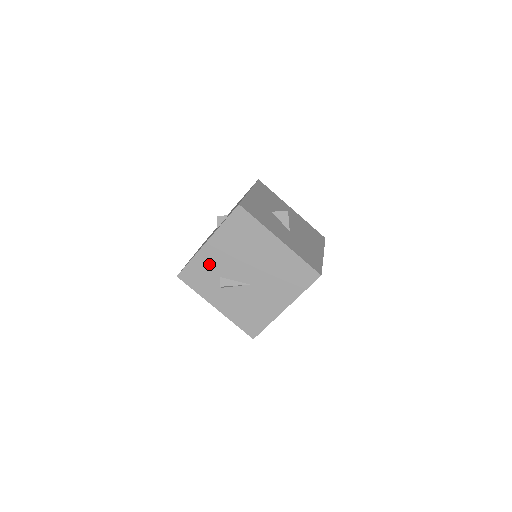
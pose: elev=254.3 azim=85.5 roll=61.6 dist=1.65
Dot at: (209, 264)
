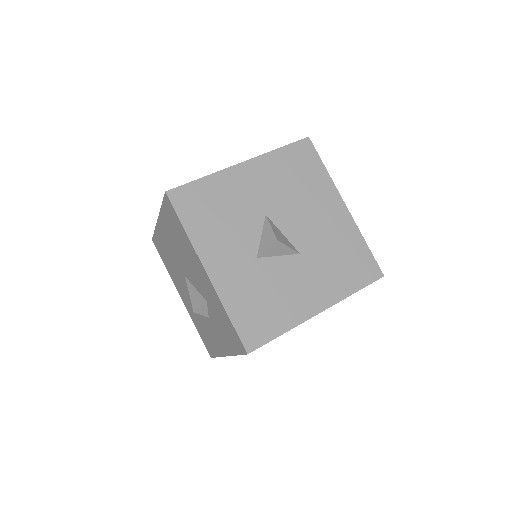
Dot at: occluded
